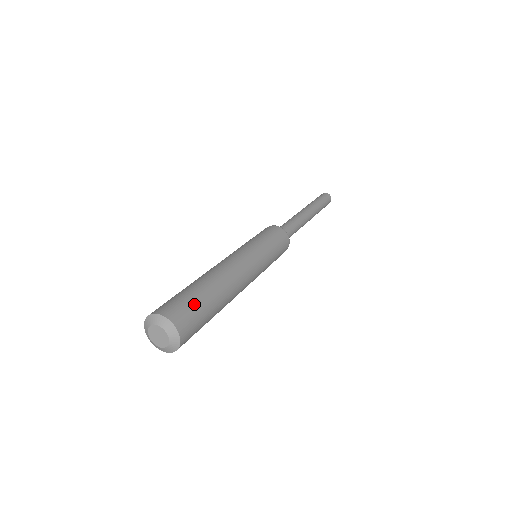
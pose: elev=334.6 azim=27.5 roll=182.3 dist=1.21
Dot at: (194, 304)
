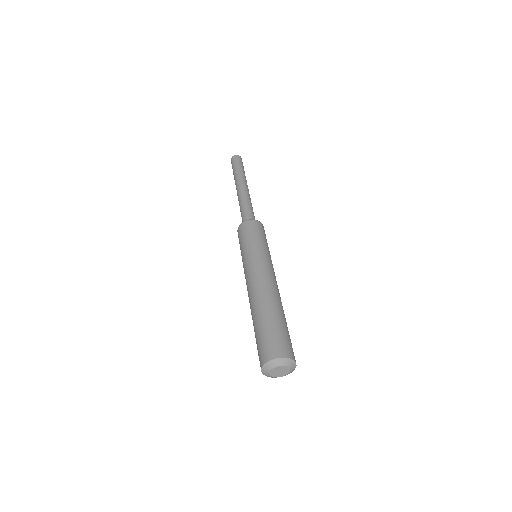
Dot at: (289, 337)
